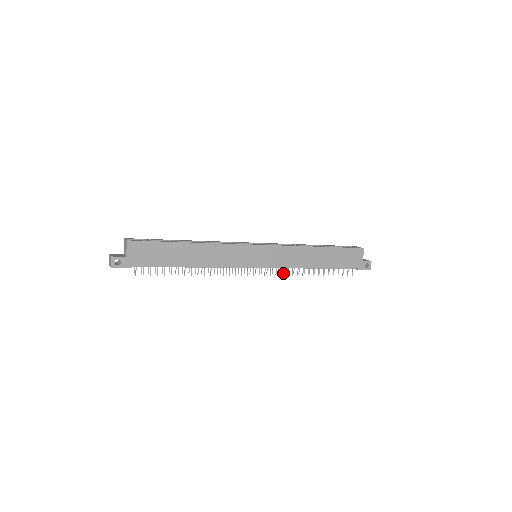
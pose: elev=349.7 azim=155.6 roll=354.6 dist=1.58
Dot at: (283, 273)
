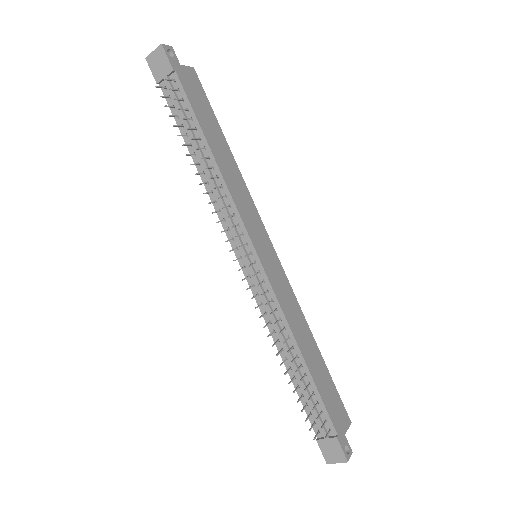
Dot at: (260, 317)
